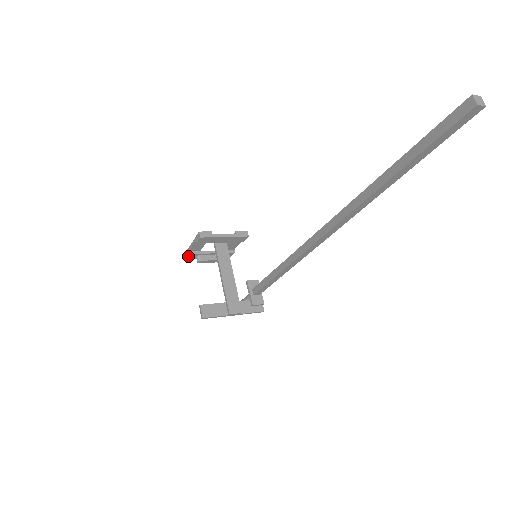
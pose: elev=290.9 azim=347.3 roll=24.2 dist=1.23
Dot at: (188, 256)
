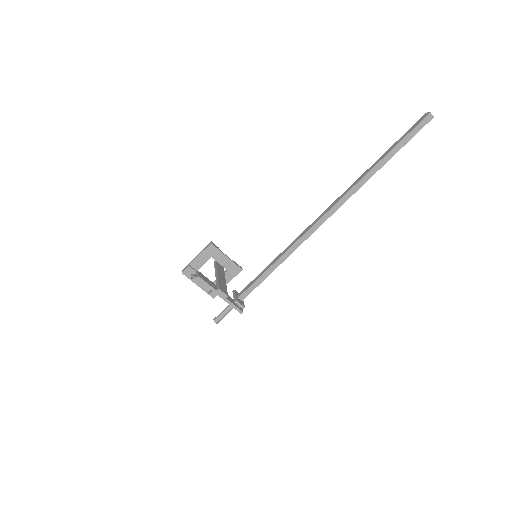
Dot at: (186, 269)
